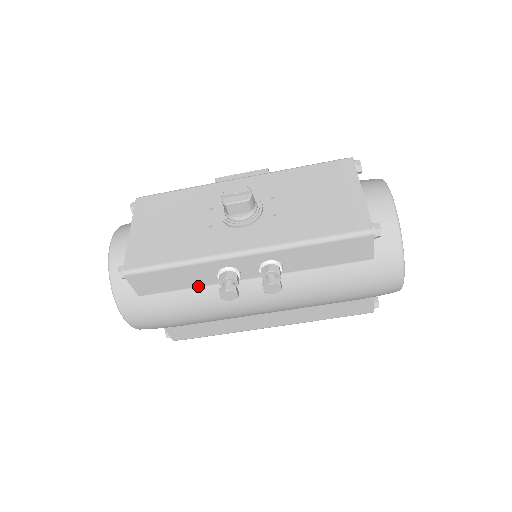
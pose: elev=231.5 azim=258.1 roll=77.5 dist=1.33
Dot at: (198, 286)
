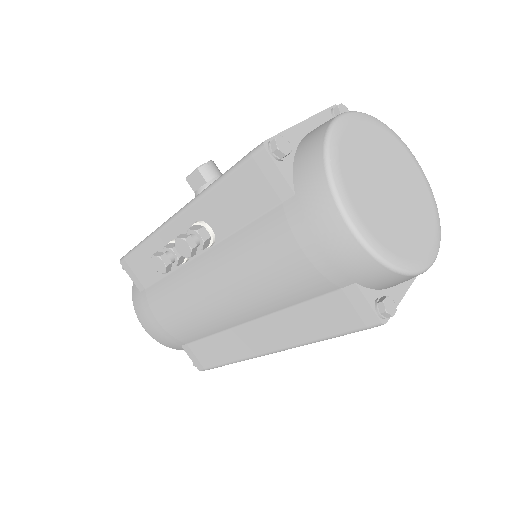
Dot at: (168, 273)
